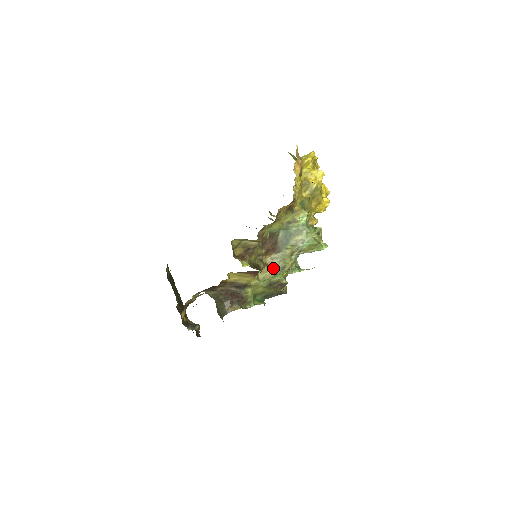
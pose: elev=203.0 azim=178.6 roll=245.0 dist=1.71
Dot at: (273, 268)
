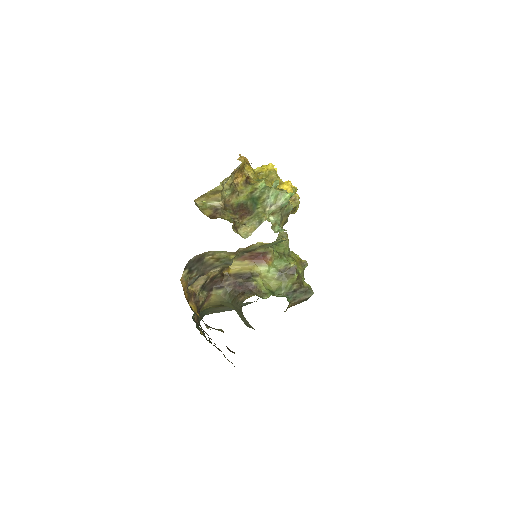
Dot at: (251, 225)
